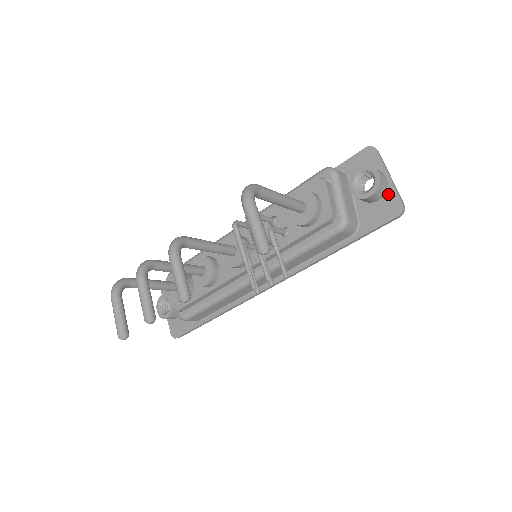
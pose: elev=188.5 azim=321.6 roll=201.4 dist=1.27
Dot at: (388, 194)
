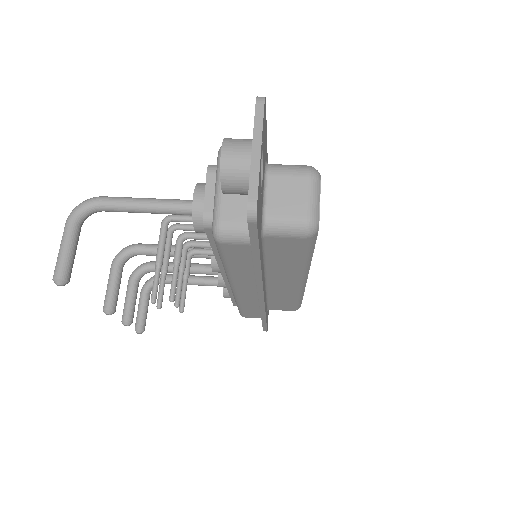
Dot at: occluded
